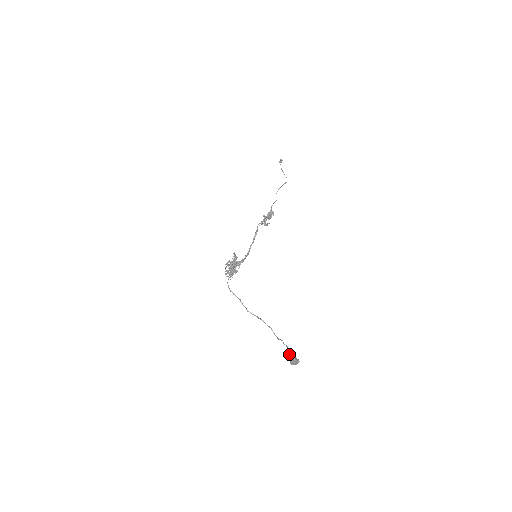
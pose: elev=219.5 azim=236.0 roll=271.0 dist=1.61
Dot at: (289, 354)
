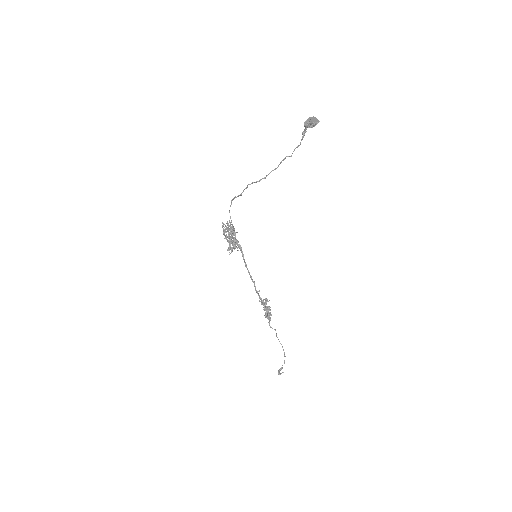
Dot at: (306, 128)
